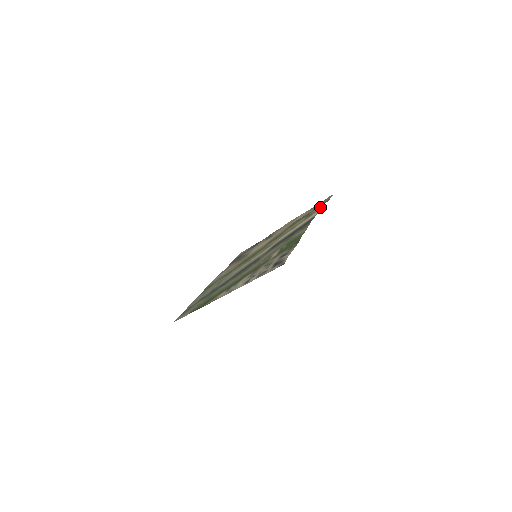
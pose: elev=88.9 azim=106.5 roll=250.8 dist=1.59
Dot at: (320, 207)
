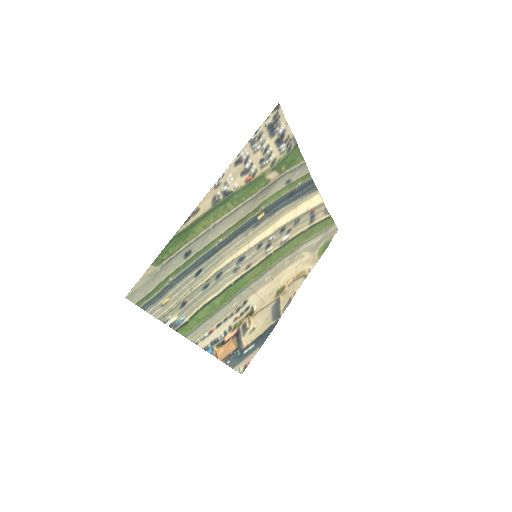
Dot at: (323, 210)
